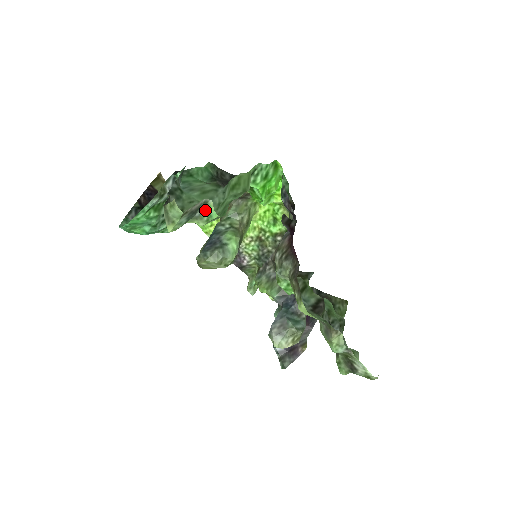
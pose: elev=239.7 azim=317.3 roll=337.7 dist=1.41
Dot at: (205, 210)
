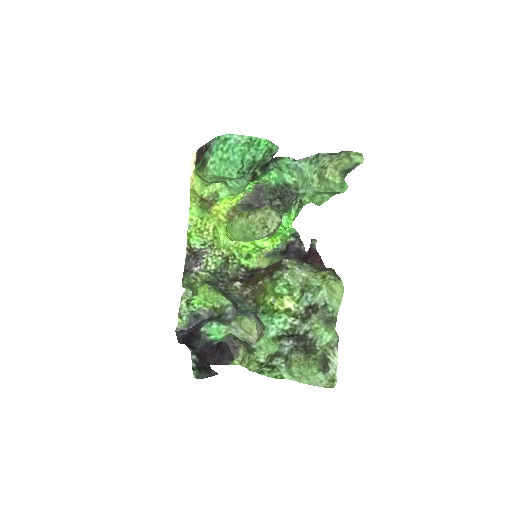
Dot at: occluded
